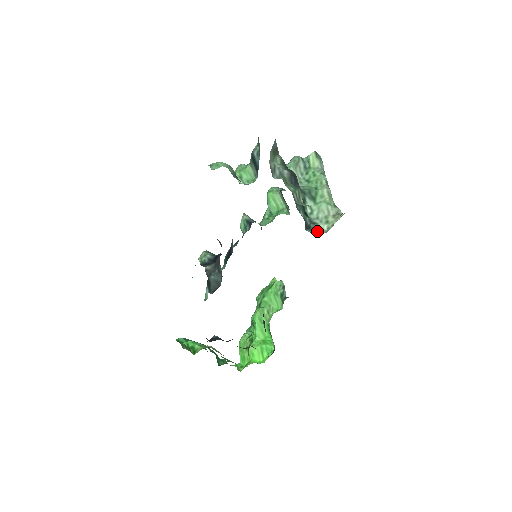
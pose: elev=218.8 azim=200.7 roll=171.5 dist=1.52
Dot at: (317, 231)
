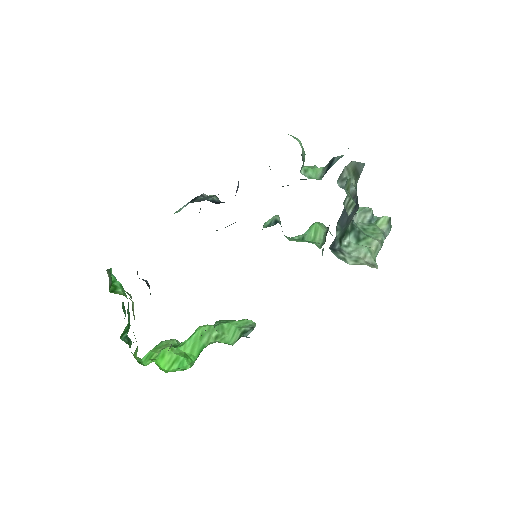
Dot at: (340, 257)
